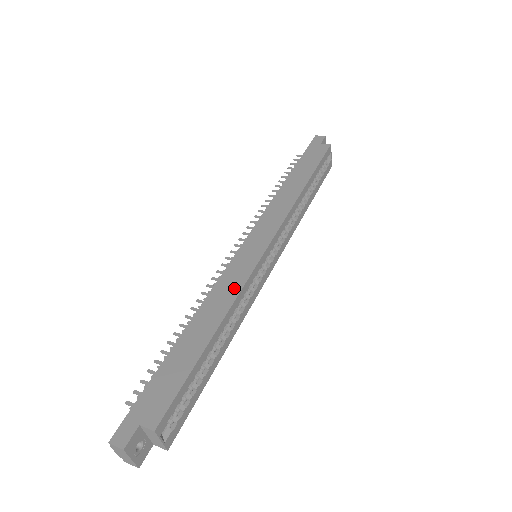
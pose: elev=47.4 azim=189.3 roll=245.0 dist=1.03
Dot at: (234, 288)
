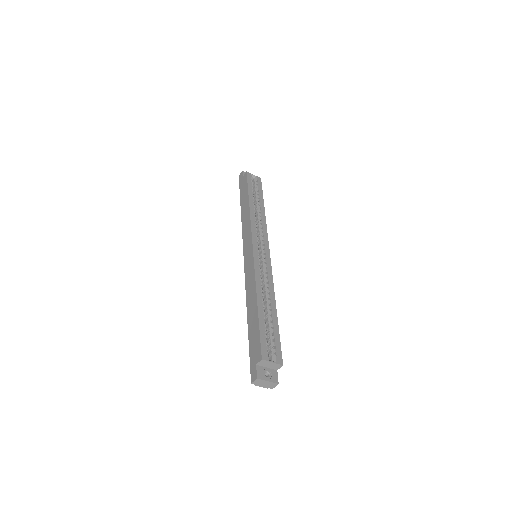
Dot at: (252, 278)
